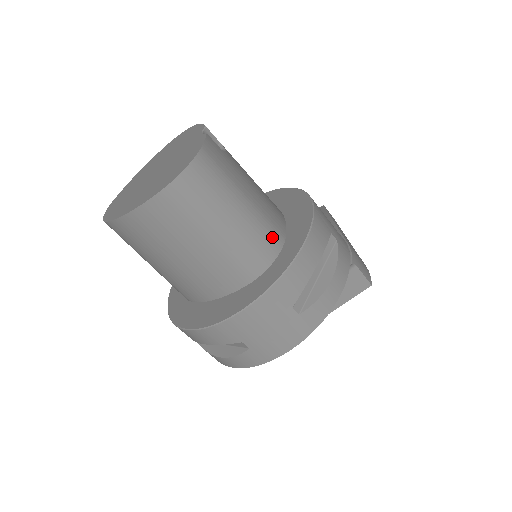
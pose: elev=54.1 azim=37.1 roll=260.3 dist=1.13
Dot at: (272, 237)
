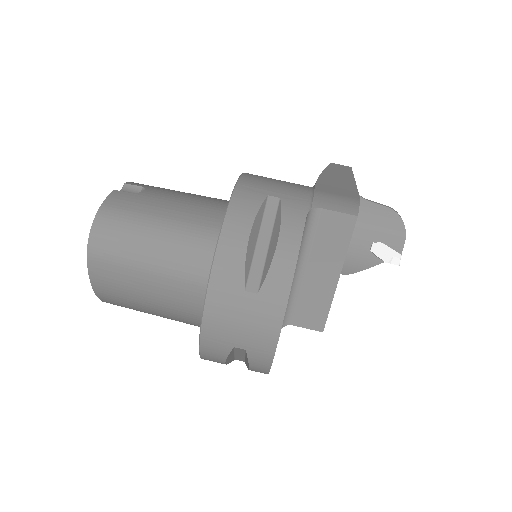
Dot at: (205, 237)
